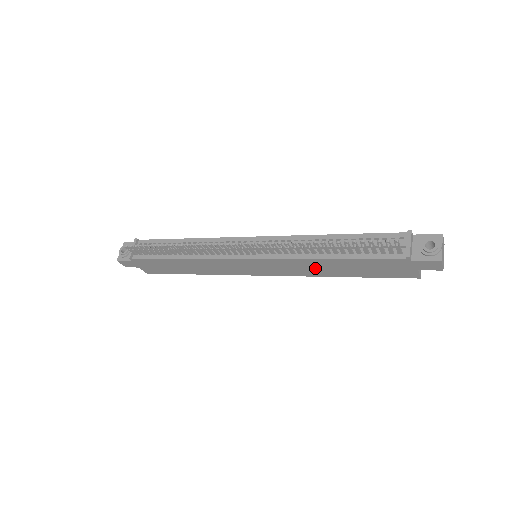
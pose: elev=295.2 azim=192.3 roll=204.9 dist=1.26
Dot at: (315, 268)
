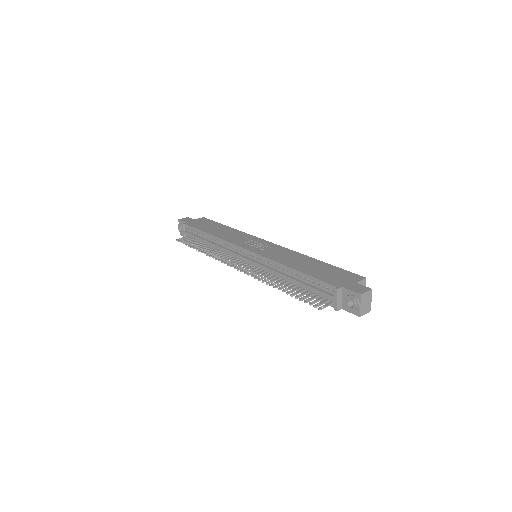
Dot at: occluded
